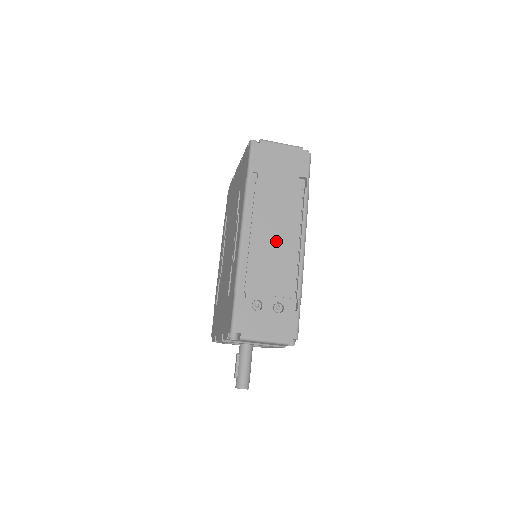
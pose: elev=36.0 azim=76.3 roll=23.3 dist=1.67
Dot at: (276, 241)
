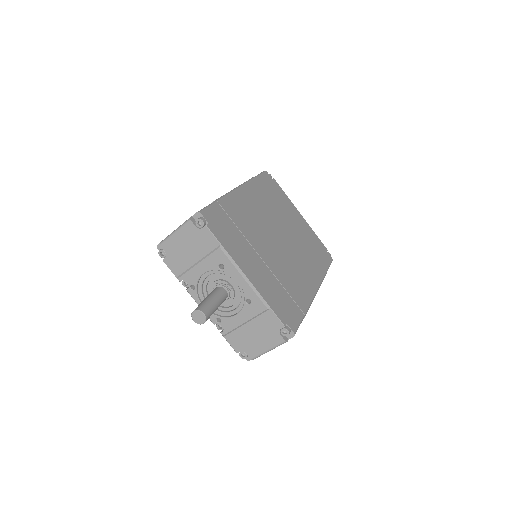
Dot at: occluded
